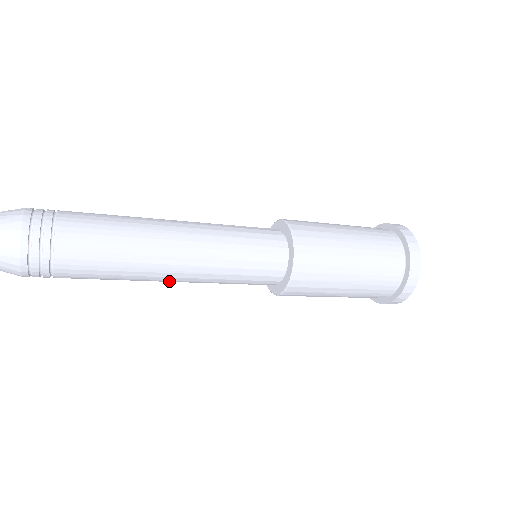
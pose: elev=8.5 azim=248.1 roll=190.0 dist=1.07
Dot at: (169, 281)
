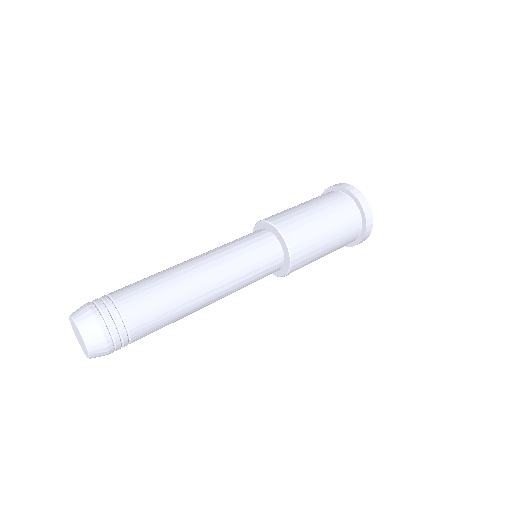
Dot at: occluded
